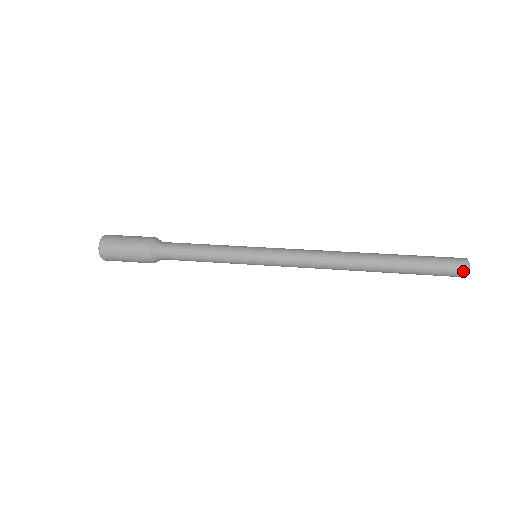
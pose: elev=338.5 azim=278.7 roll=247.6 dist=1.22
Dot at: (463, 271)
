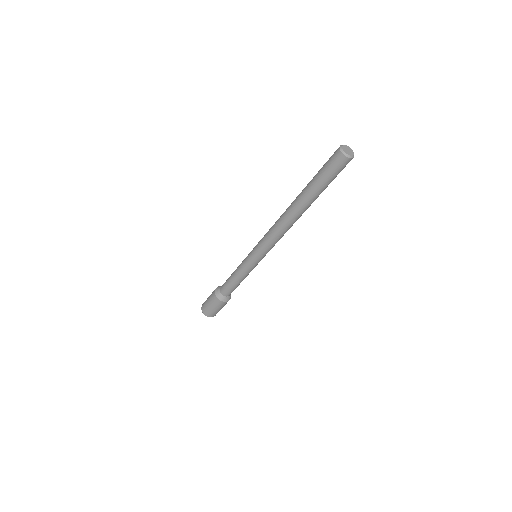
Dot at: (337, 150)
